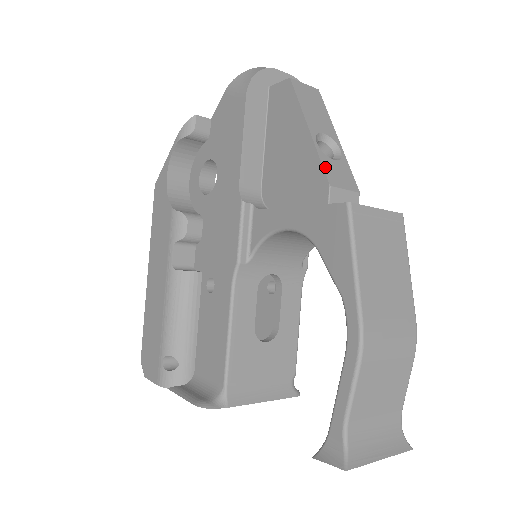
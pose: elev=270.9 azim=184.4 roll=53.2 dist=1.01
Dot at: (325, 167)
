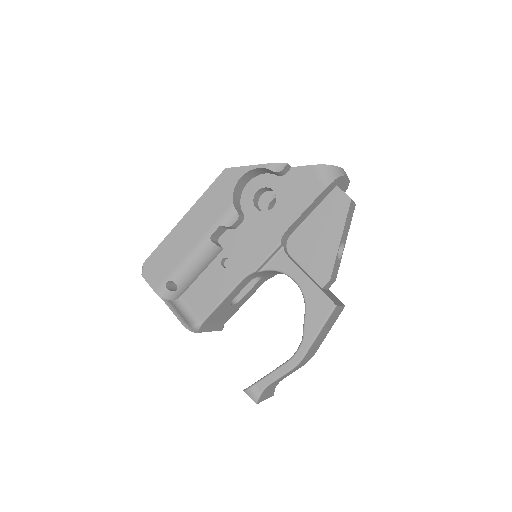
Dot at: (334, 267)
